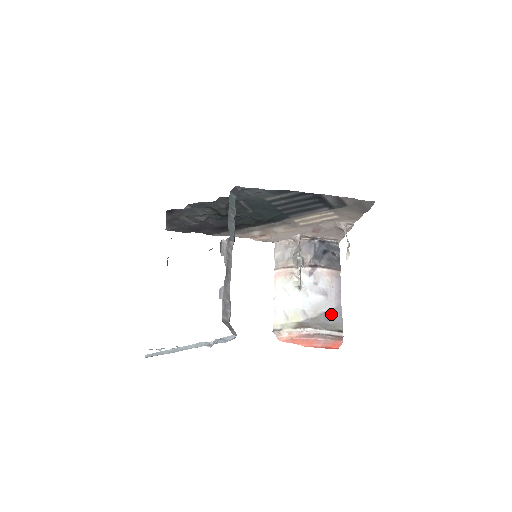
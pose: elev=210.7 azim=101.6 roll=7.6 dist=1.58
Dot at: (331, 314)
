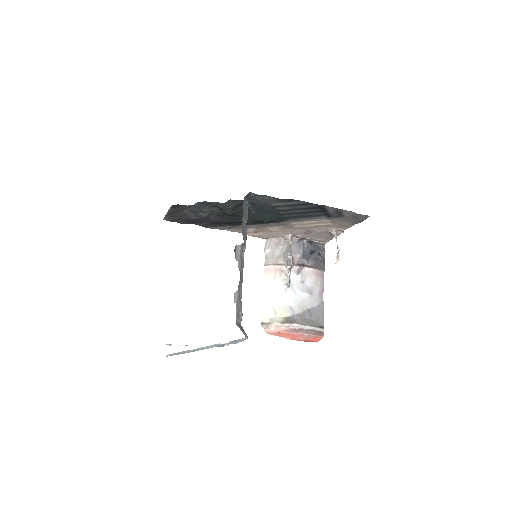
Dot at: (315, 311)
